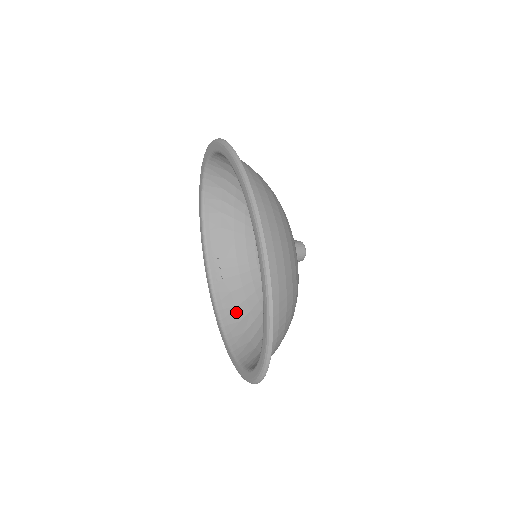
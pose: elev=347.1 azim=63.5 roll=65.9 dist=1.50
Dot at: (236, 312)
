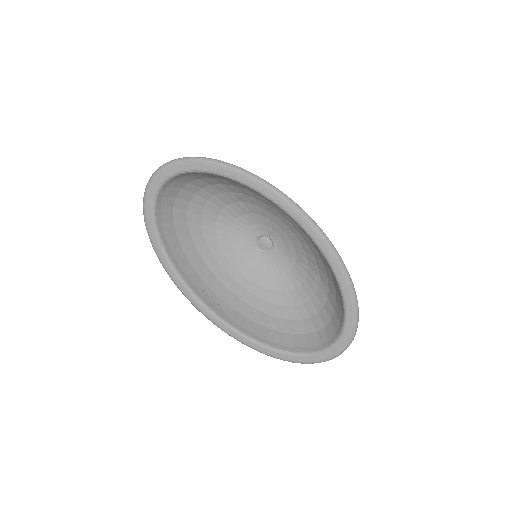
Dot at: (257, 324)
